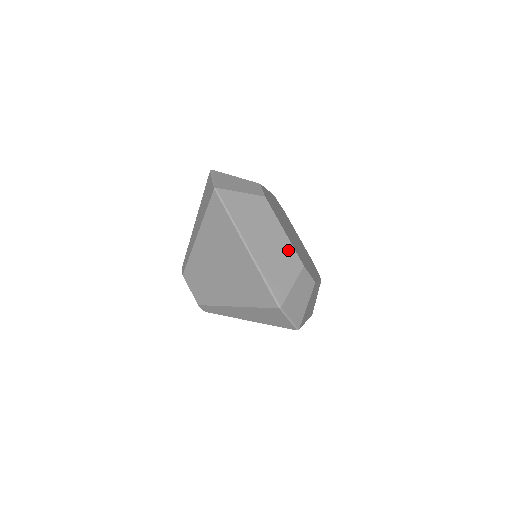
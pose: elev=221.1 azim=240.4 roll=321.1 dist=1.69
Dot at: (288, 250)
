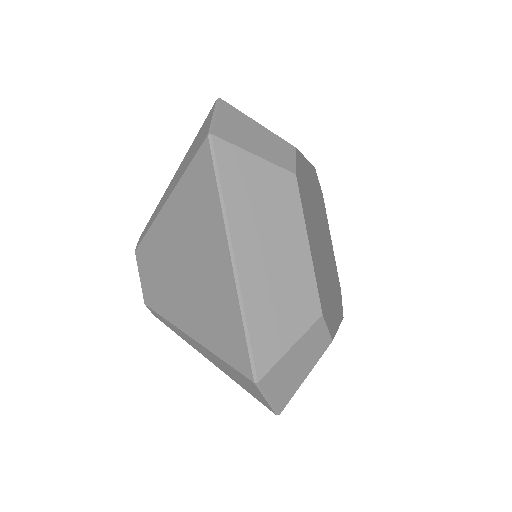
Dot at: (304, 280)
